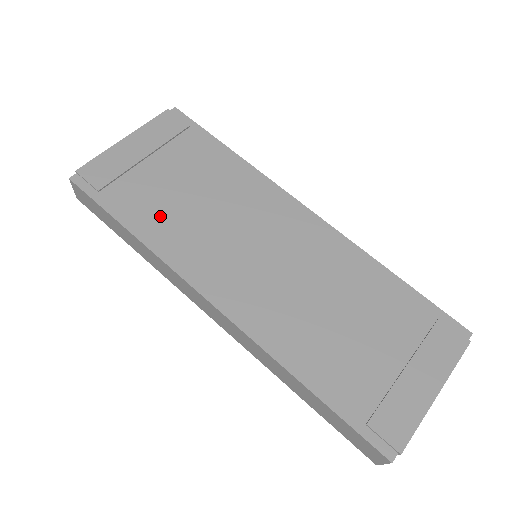
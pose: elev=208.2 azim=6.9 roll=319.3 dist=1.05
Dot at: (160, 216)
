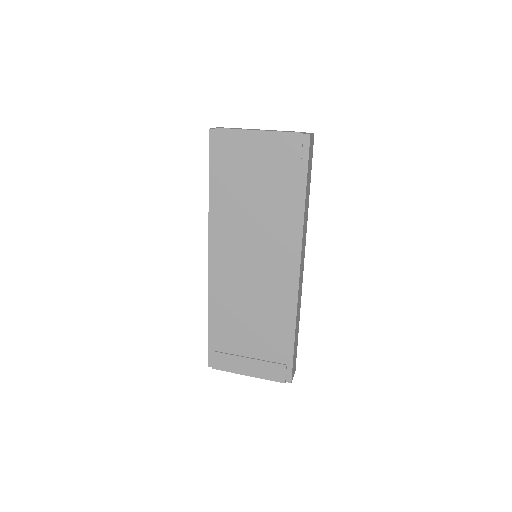
Dot at: (229, 197)
